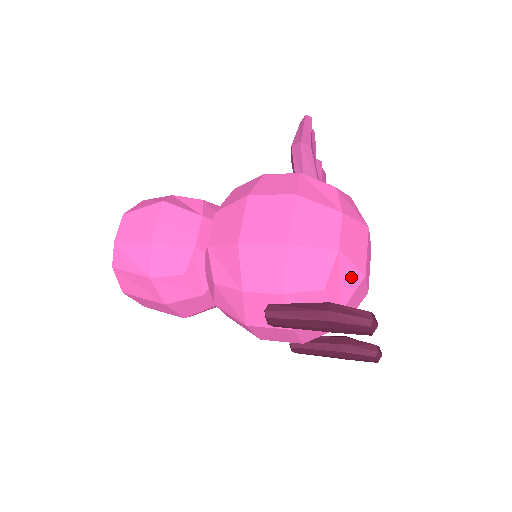
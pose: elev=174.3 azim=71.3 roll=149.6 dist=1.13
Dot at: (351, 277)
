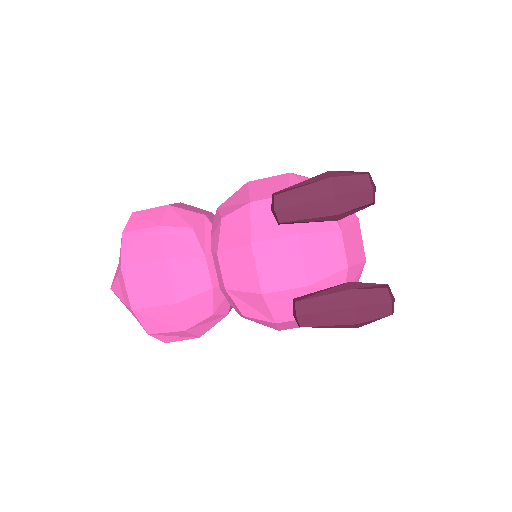
Dot at: occluded
